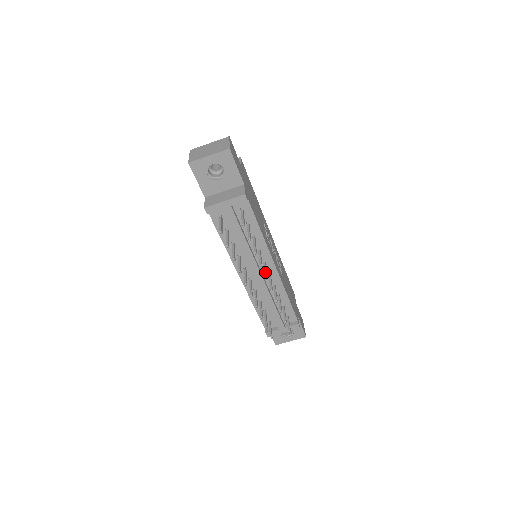
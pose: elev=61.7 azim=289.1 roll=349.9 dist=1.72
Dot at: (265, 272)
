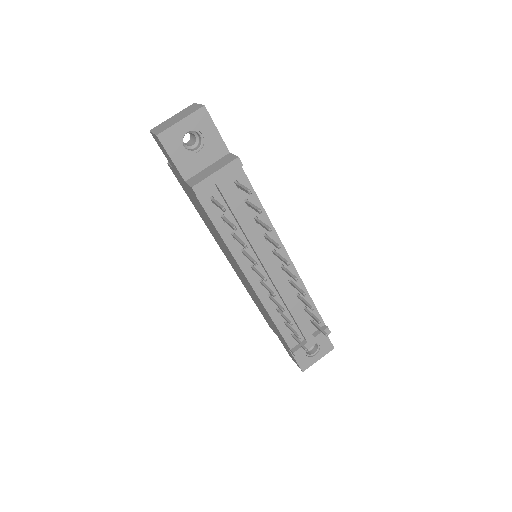
Dot at: (283, 259)
